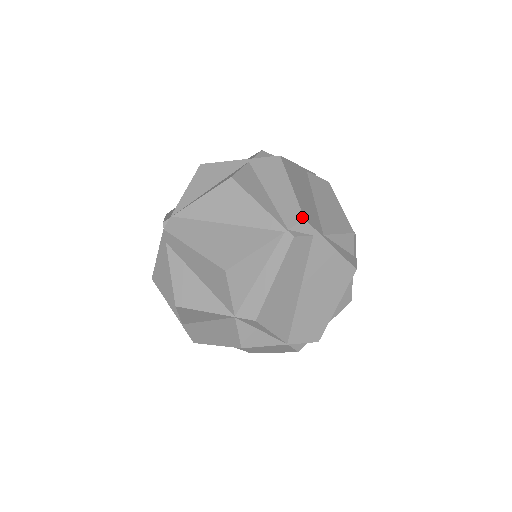
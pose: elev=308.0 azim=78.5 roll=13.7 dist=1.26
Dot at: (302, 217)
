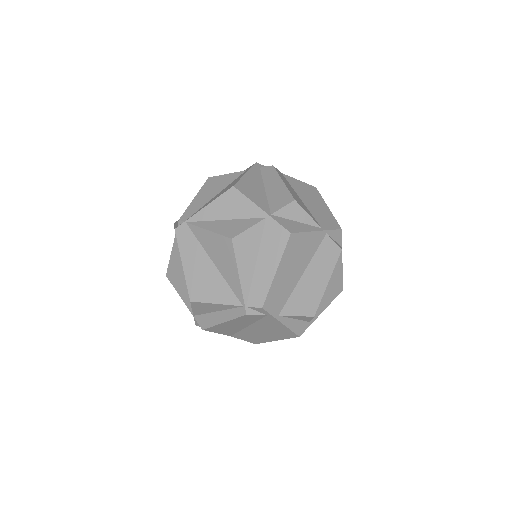
Dot at: (262, 305)
